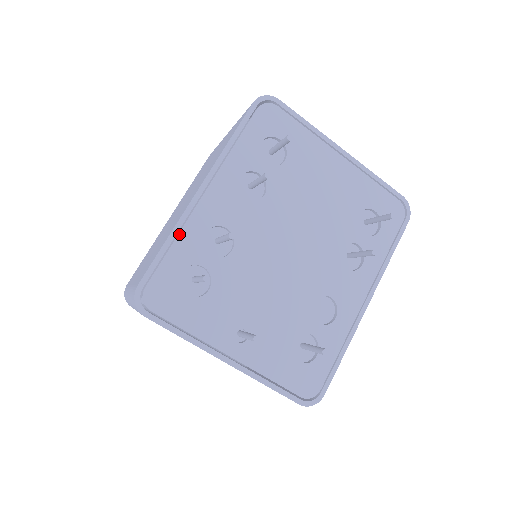
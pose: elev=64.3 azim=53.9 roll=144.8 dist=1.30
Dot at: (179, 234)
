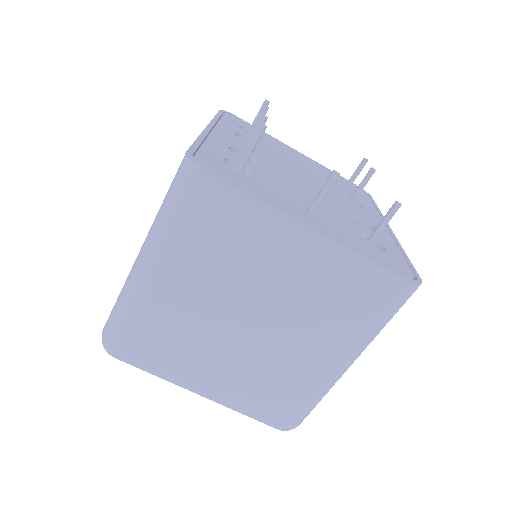
Dot at: (206, 139)
